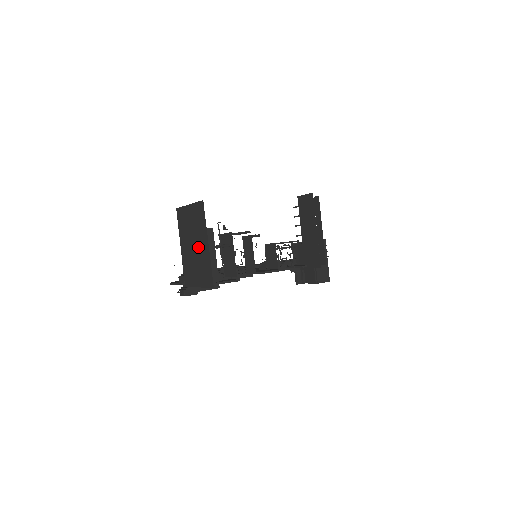
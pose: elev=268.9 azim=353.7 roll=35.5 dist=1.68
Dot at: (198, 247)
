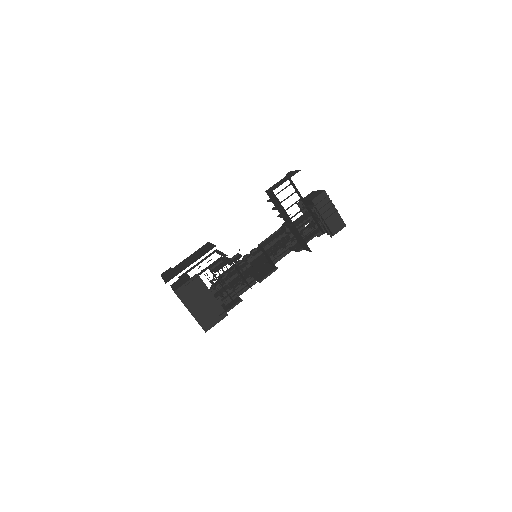
Dot at: occluded
